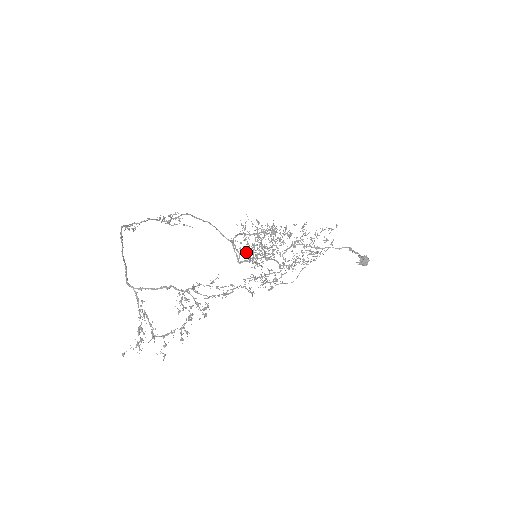
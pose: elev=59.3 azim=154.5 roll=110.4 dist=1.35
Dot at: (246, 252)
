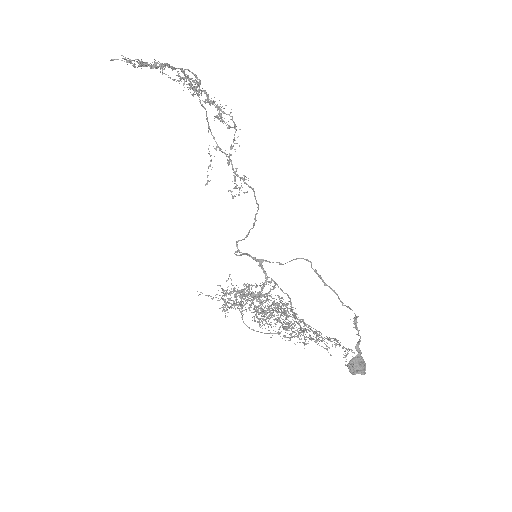
Dot at: occluded
